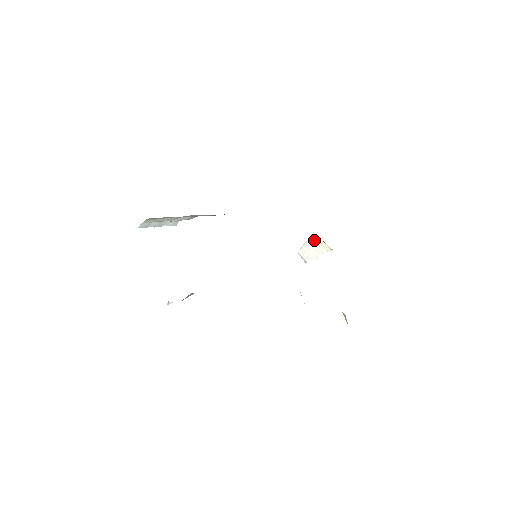
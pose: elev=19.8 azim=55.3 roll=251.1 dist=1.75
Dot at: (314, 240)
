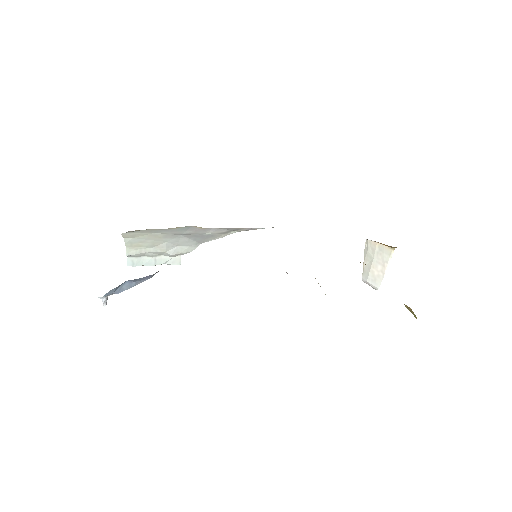
Dot at: (370, 249)
